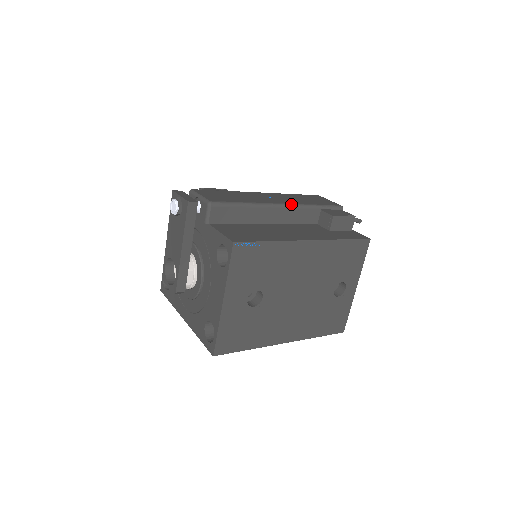
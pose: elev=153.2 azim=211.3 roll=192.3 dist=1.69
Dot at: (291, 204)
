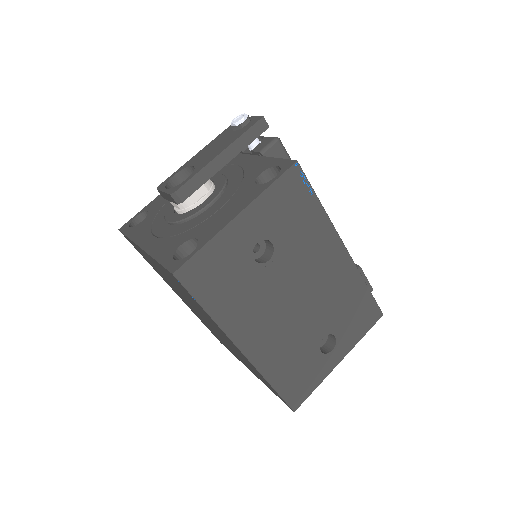
Dot at: occluded
